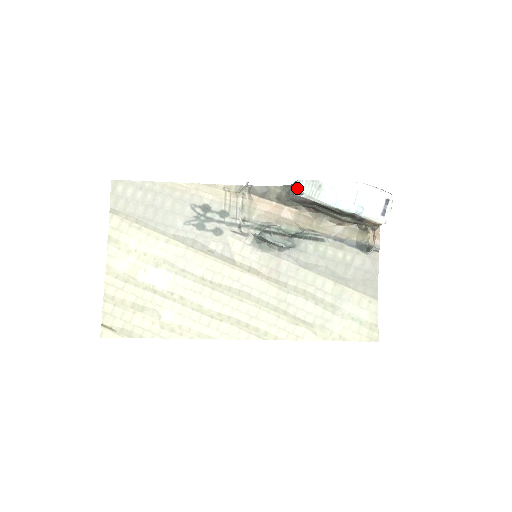
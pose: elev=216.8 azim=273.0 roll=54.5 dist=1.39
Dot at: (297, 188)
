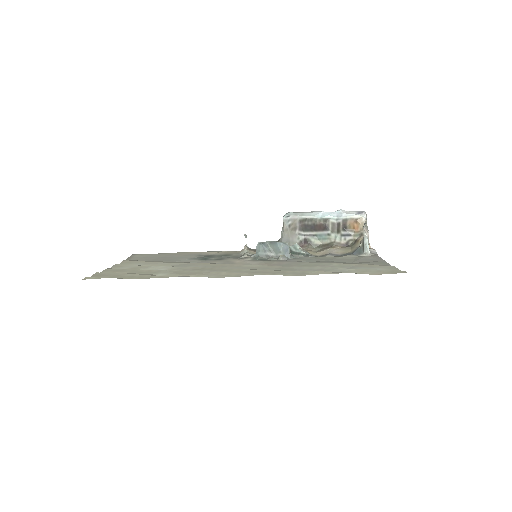
Dot at: (284, 215)
